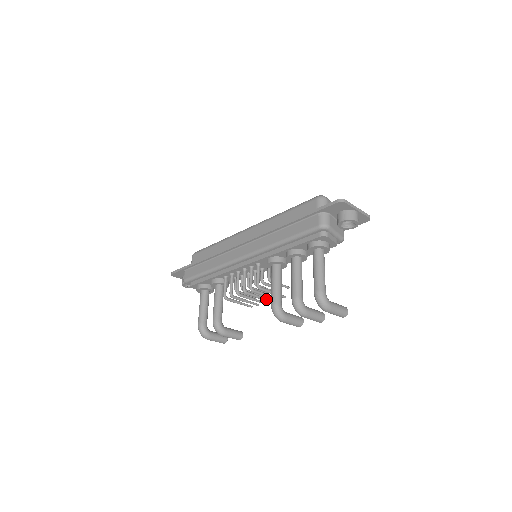
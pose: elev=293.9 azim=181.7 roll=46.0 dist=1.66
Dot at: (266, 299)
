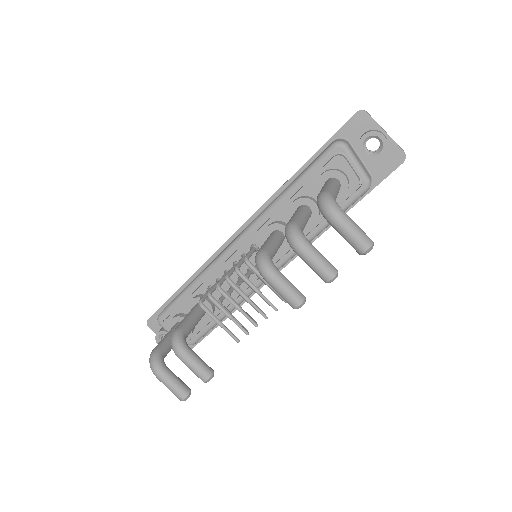
Dot at: (259, 309)
